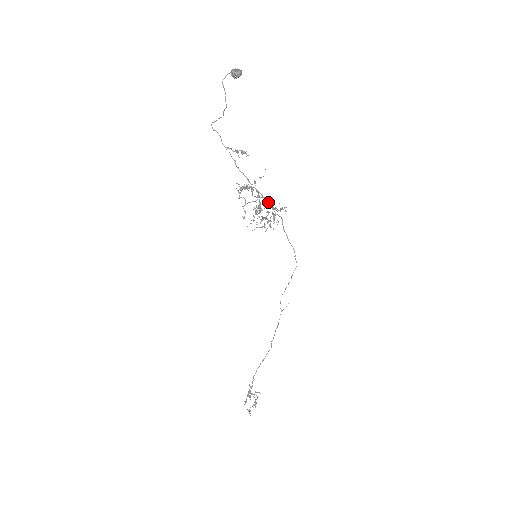
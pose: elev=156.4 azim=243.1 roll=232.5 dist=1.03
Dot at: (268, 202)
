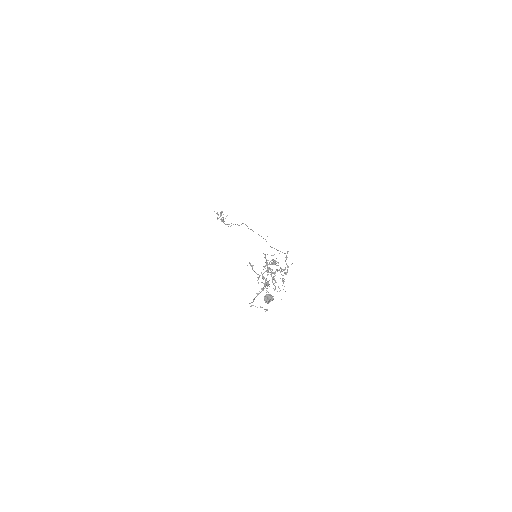
Dot at: occluded
